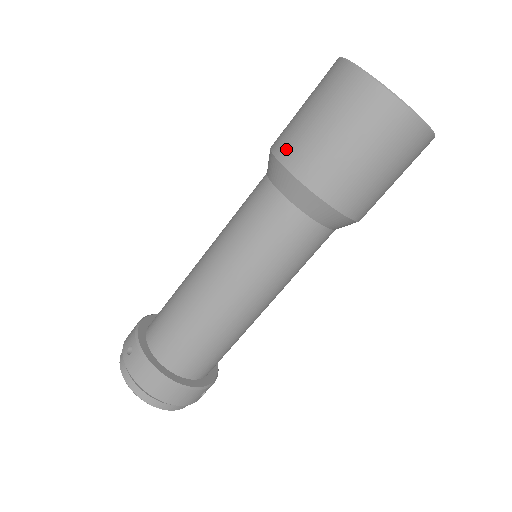
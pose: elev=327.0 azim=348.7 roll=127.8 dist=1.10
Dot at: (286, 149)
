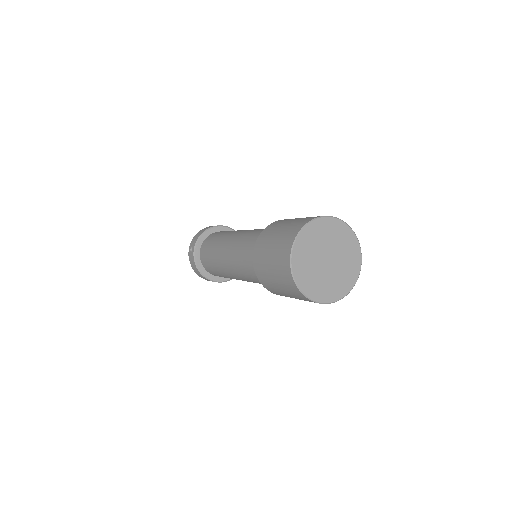
Dot at: (257, 253)
